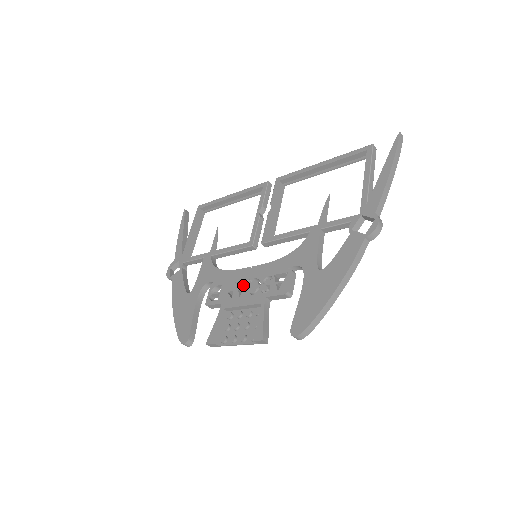
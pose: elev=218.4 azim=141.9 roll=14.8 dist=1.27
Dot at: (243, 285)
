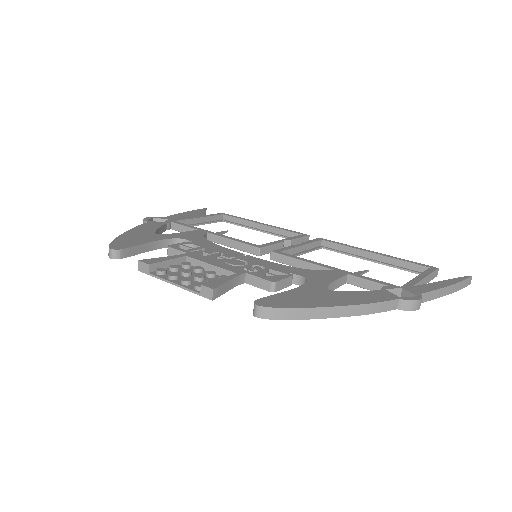
Dot at: (225, 258)
